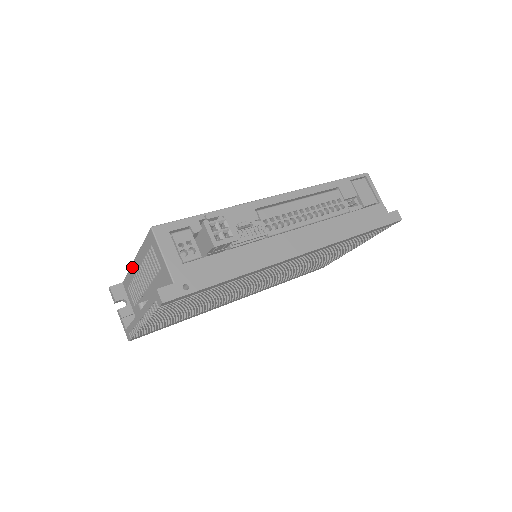
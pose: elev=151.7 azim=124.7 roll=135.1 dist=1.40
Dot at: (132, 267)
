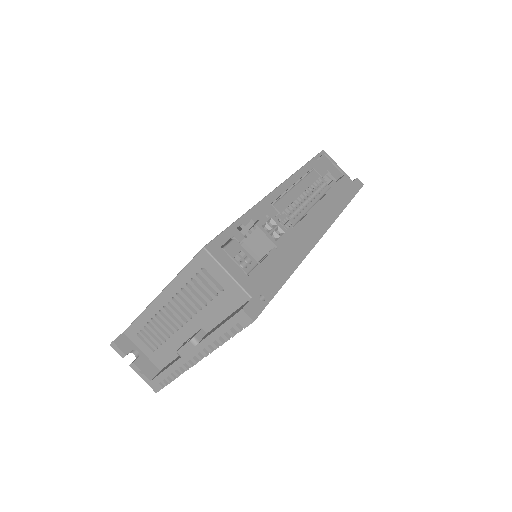
Dot at: (151, 306)
